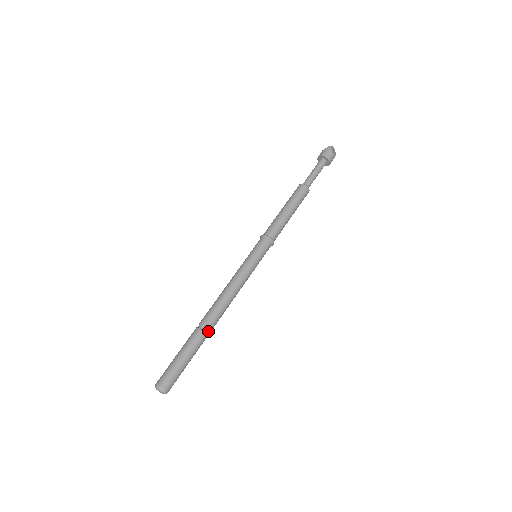
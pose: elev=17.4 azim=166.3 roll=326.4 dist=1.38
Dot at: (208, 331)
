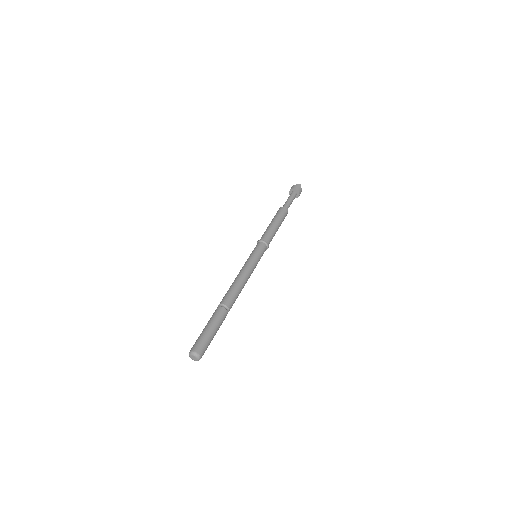
Dot at: (228, 311)
